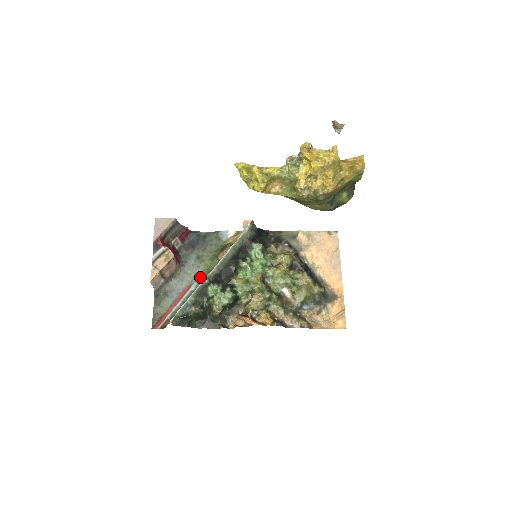
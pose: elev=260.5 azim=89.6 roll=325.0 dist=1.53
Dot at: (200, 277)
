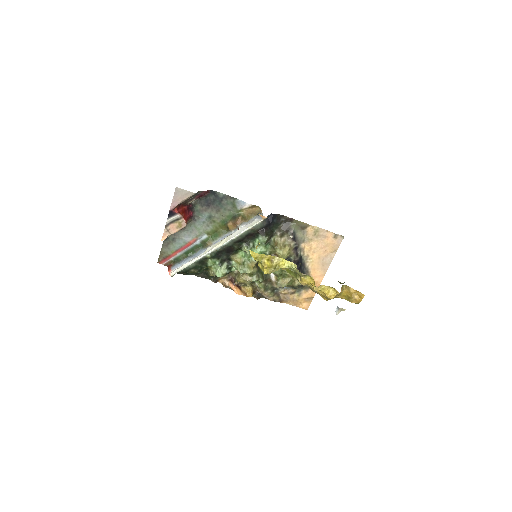
Dot at: (207, 235)
